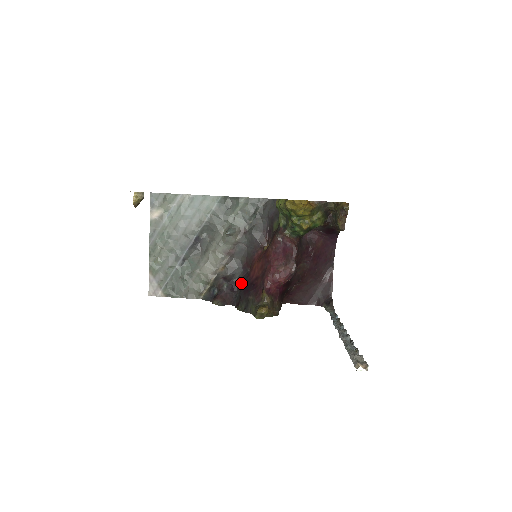
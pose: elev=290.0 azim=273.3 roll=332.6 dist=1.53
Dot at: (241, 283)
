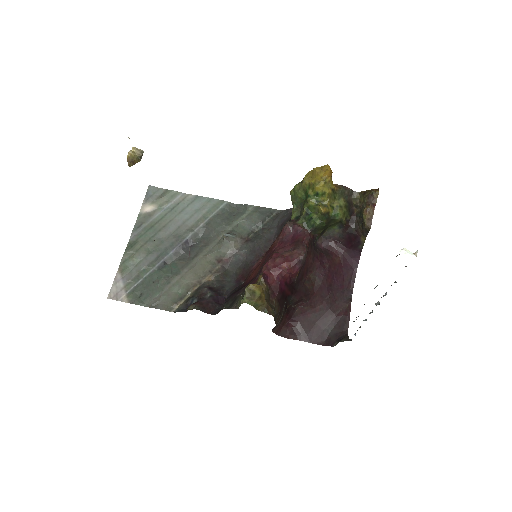
Dot at: (230, 294)
